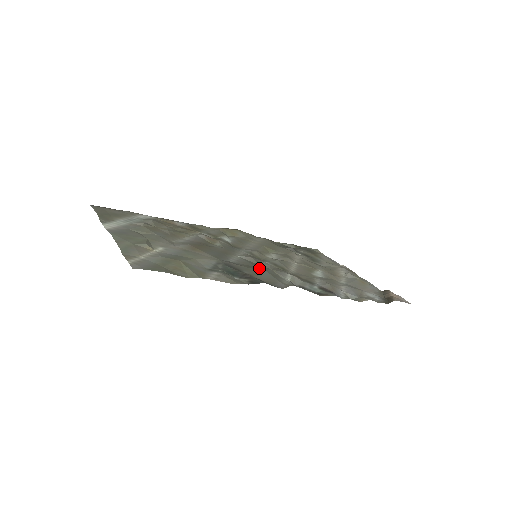
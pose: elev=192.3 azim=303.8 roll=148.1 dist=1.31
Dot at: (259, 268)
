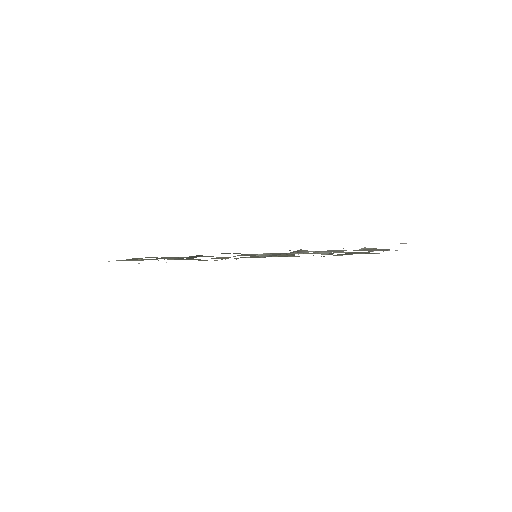
Dot at: occluded
